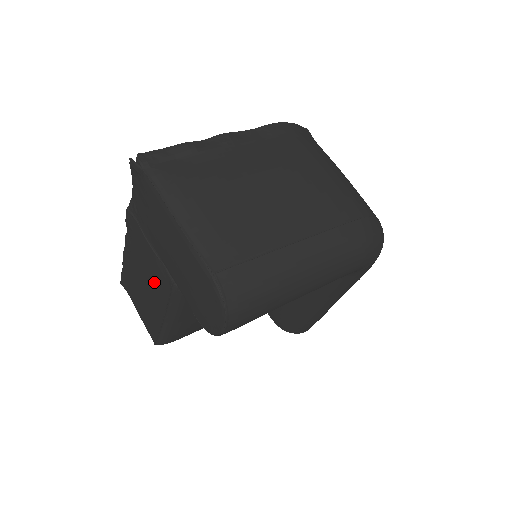
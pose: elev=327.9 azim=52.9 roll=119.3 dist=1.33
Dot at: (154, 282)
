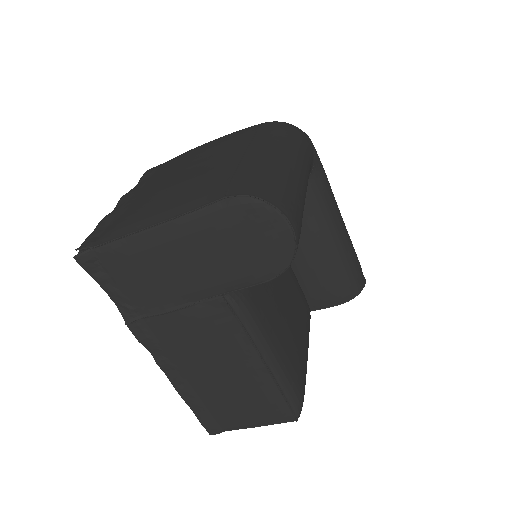
Dot at: (217, 341)
